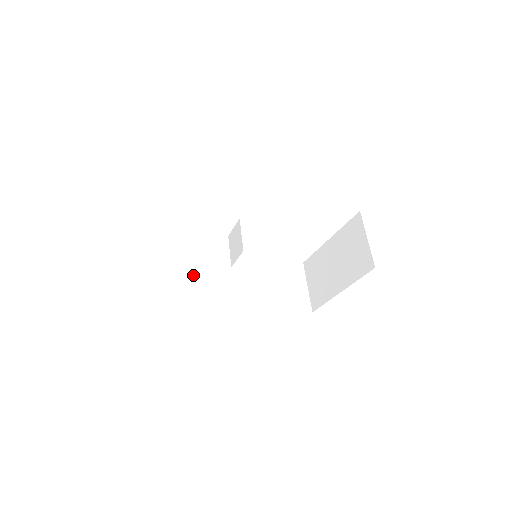
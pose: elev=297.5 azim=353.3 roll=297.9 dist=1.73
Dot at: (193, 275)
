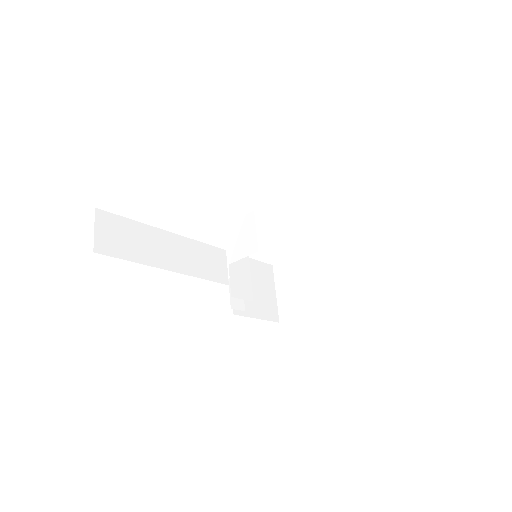
Dot at: (172, 264)
